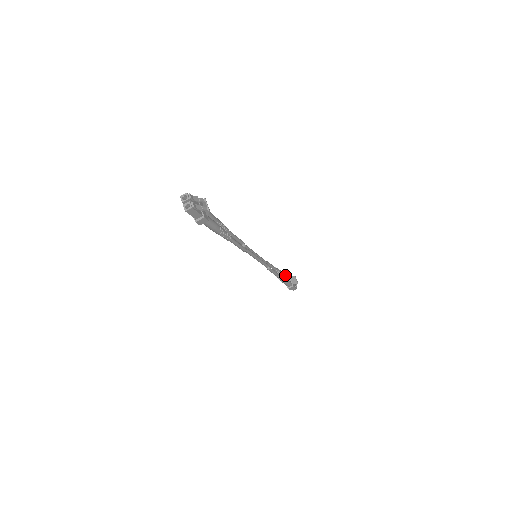
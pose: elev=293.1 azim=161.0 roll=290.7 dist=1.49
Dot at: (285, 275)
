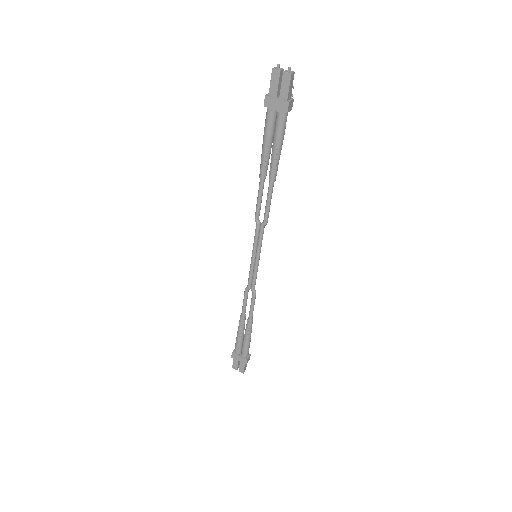
Dot at: occluded
